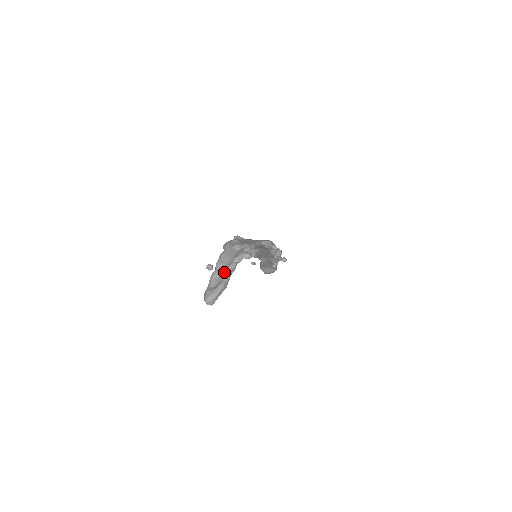
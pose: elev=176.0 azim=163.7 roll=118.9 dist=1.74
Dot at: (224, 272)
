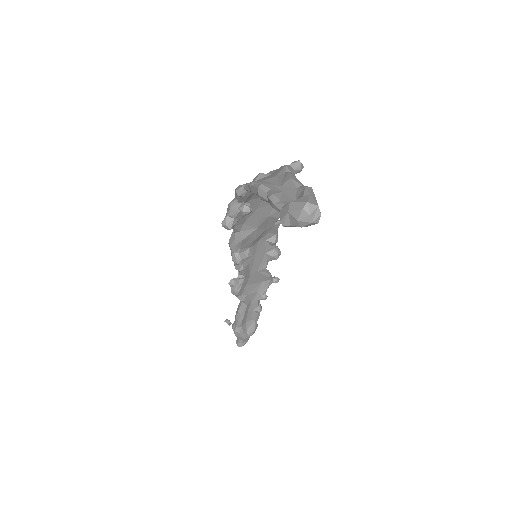
Dot at: (288, 181)
